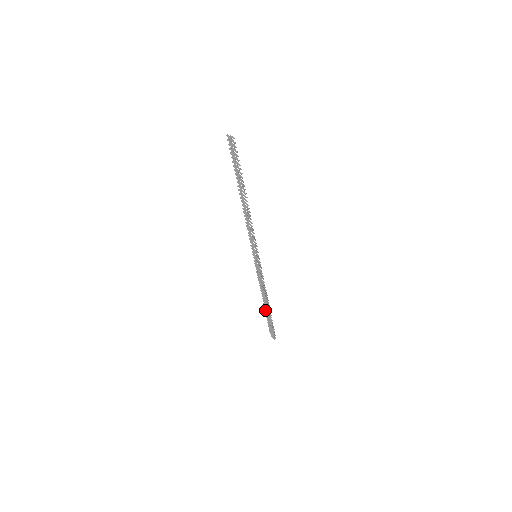
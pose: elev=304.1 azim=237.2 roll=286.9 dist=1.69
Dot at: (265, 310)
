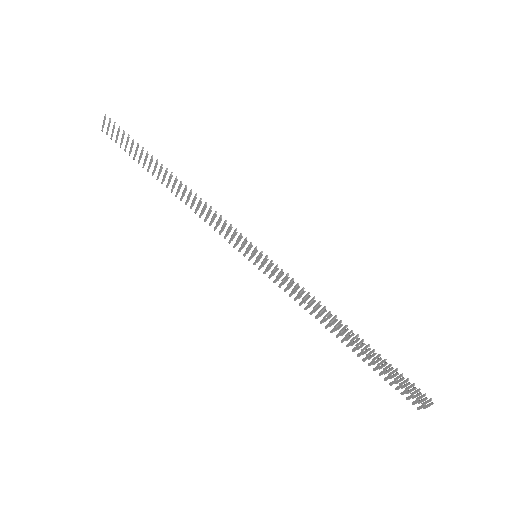
Dot at: (362, 359)
